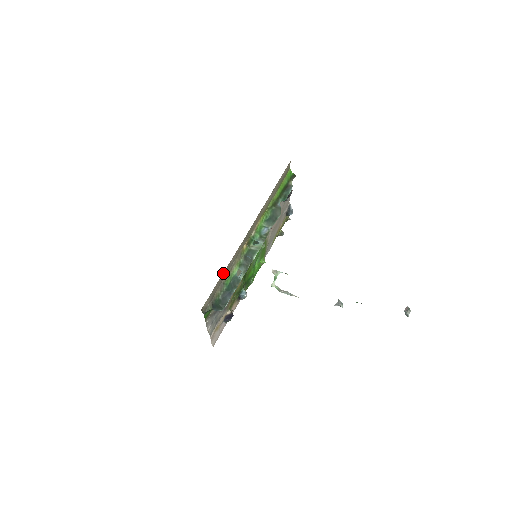
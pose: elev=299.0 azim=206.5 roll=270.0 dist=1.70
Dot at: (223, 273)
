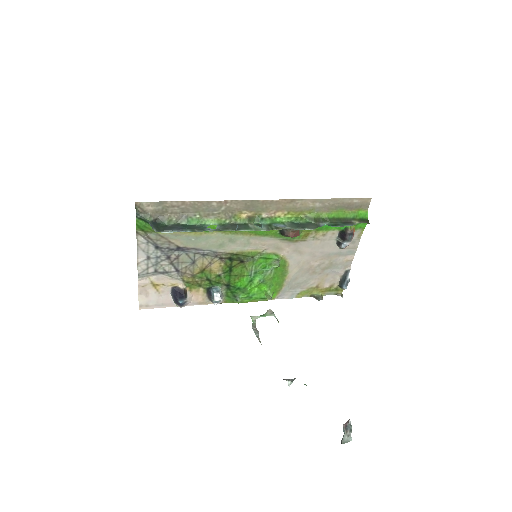
Dot at: (193, 202)
